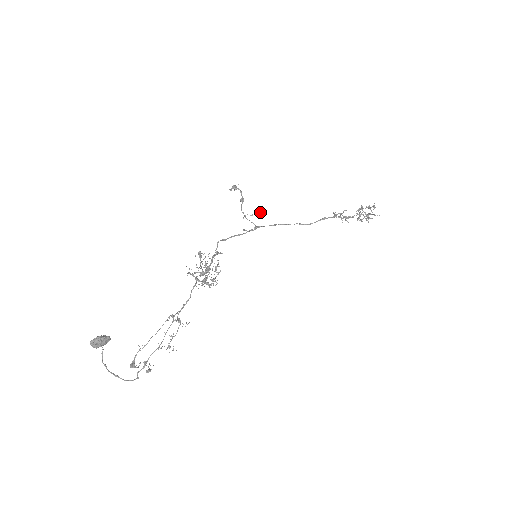
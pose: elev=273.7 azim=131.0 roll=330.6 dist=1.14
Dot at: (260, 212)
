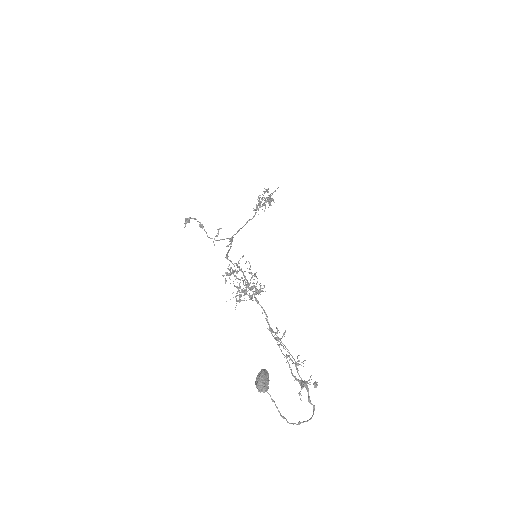
Dot at: (220, 228)
